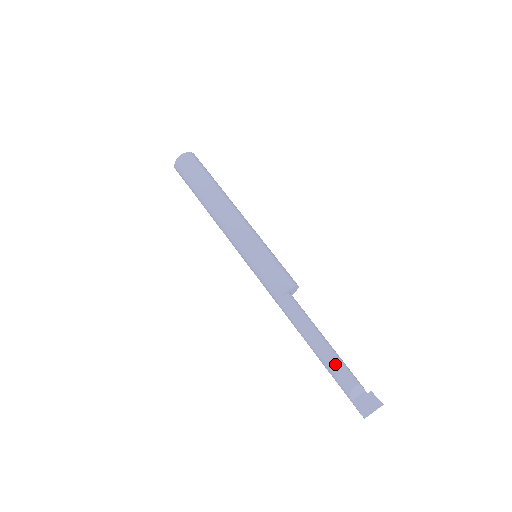
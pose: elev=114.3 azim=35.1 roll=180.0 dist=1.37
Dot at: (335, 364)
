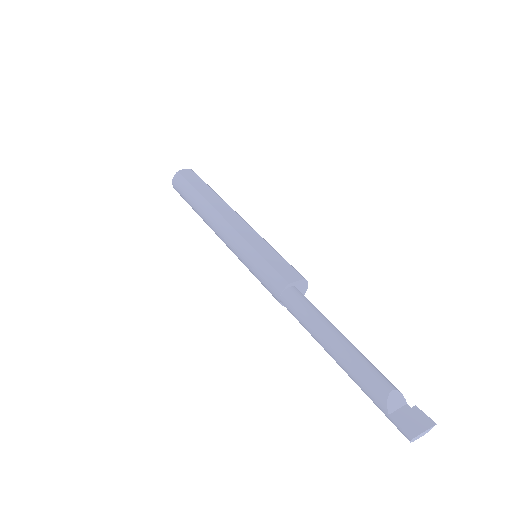
Dot at: (362, 362)
